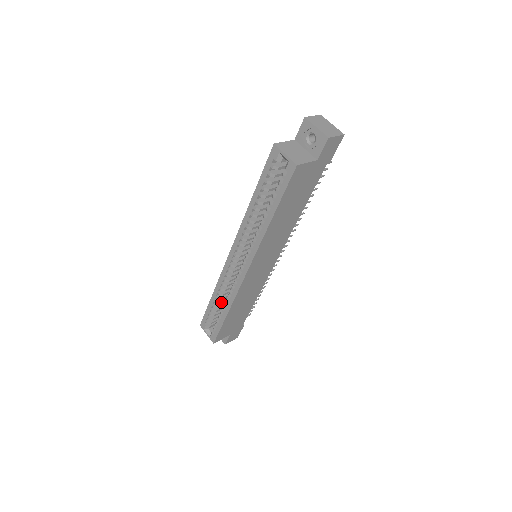
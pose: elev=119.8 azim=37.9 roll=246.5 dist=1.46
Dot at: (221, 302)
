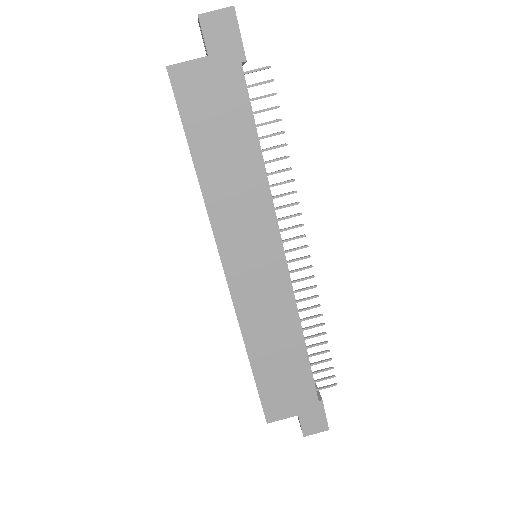
Dot at: occluded
